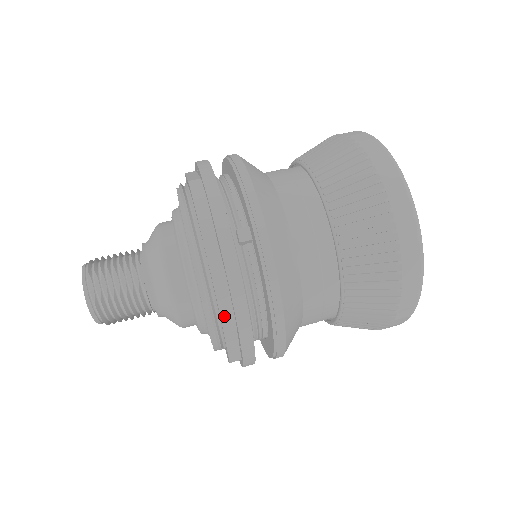
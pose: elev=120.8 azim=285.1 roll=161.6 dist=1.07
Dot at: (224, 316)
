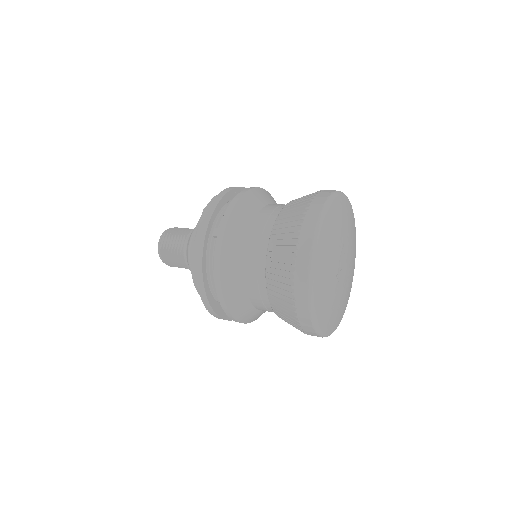
Dot at: (194, 274)
